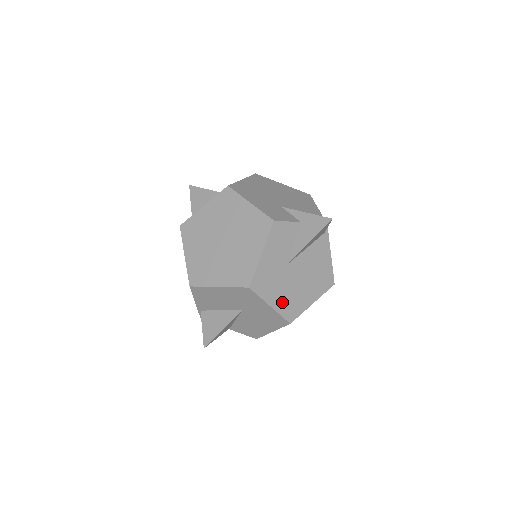
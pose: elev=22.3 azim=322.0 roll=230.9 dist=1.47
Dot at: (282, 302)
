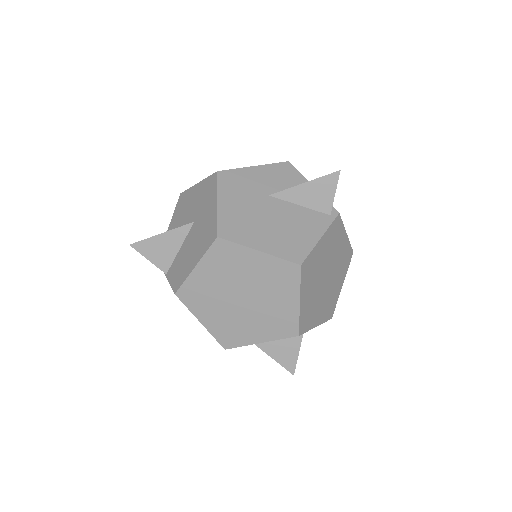
Dot at: (231, 213)
